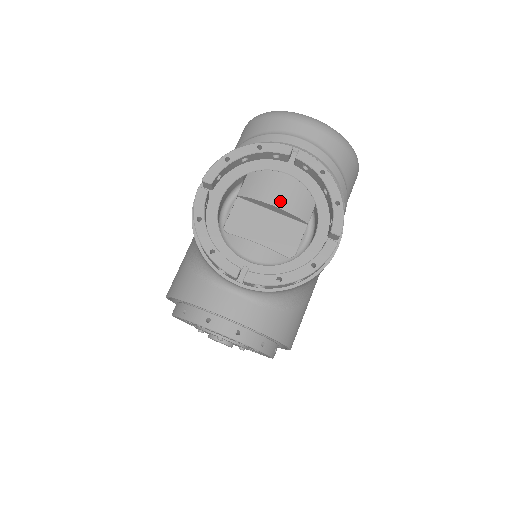
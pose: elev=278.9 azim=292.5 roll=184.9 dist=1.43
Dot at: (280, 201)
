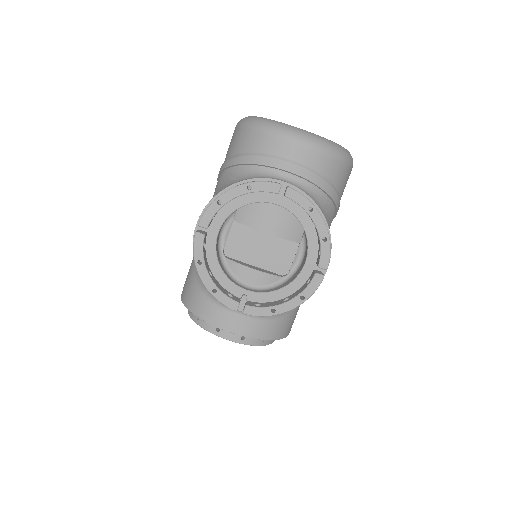
Dot at: (273, 228)
